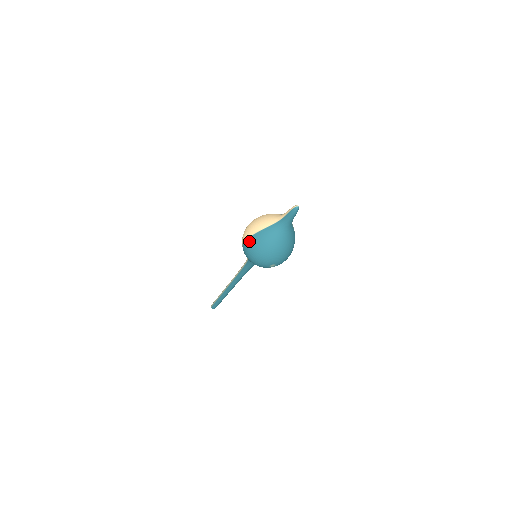
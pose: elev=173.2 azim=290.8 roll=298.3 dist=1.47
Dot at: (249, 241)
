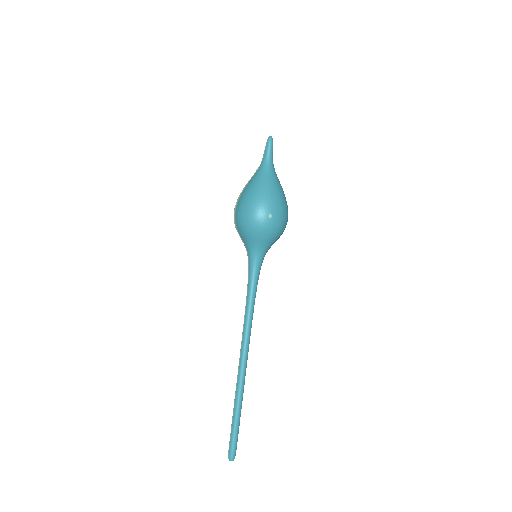
Dot at: (239, 201)
